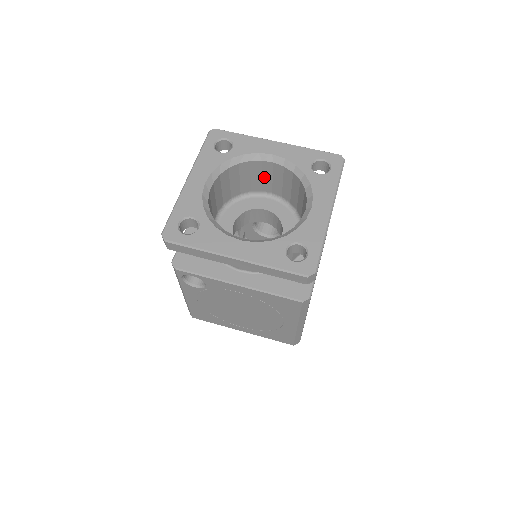
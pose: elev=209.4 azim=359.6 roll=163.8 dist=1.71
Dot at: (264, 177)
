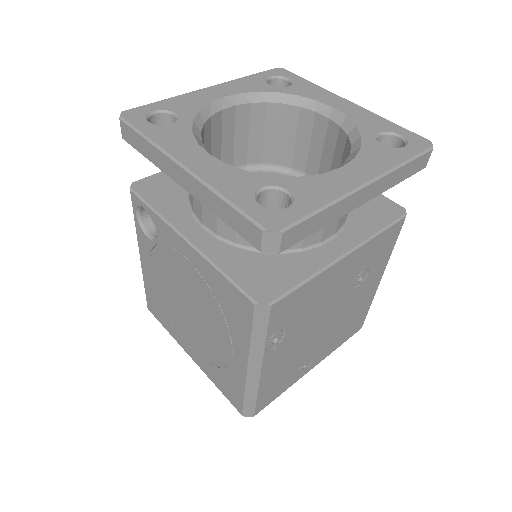
Dot at: (313, 146)
